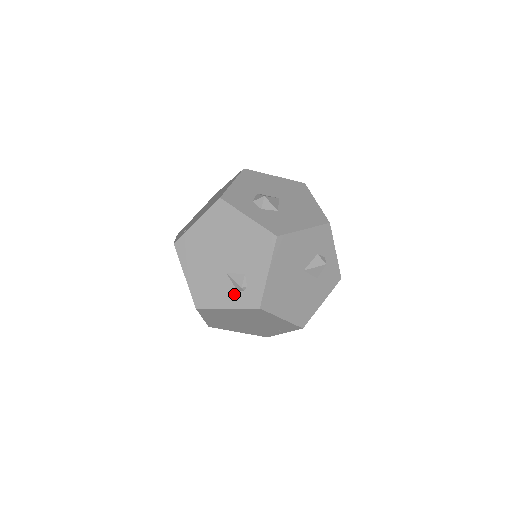
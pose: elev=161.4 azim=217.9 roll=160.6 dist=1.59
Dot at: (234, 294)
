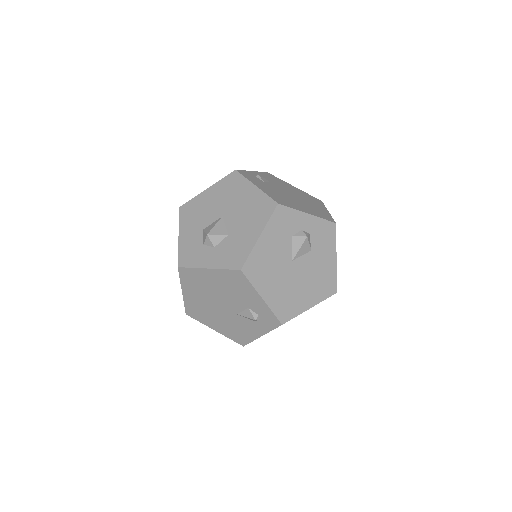
Dot at: (256, 325)
